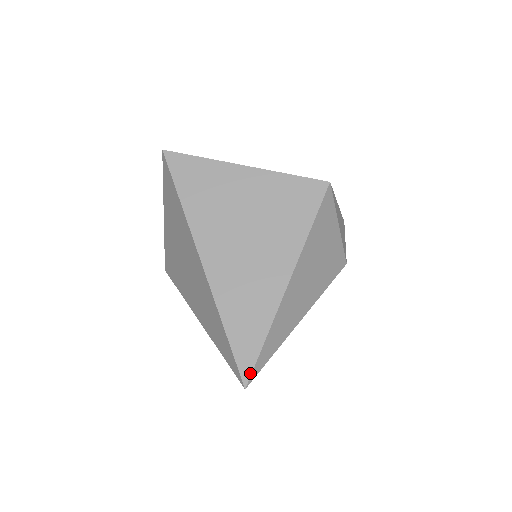
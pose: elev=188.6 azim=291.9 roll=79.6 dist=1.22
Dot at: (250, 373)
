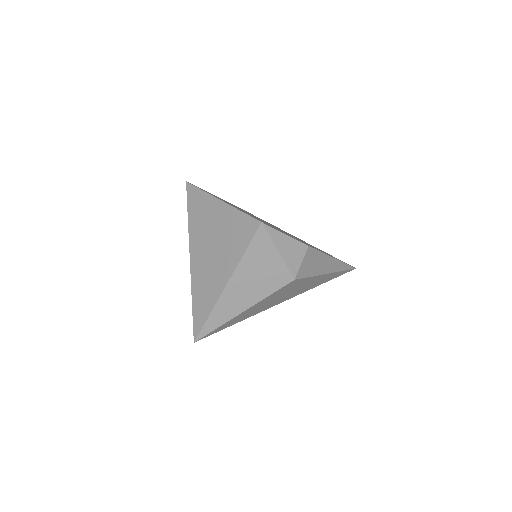
Dot at: (198, 334)
